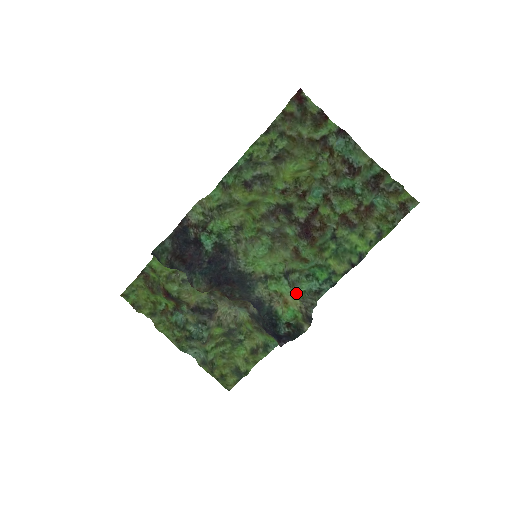
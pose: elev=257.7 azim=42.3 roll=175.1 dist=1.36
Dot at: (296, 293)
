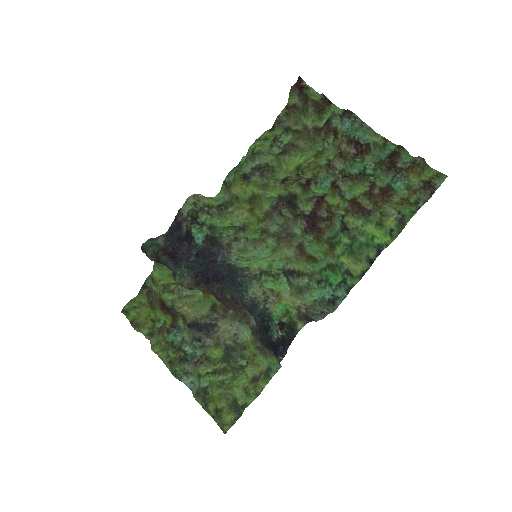
Dot at: (303, 301)
